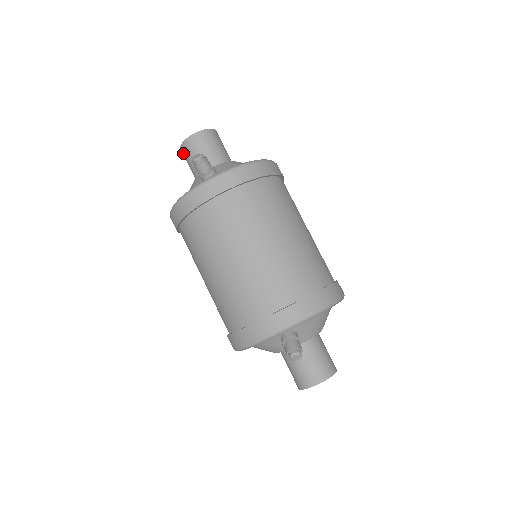
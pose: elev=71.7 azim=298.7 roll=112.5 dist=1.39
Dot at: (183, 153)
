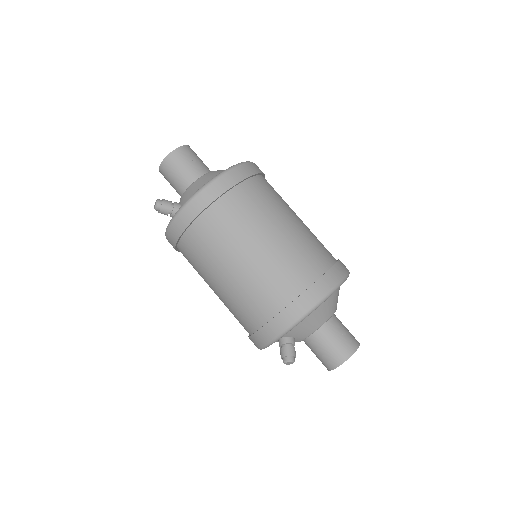
Dot at: occluded
